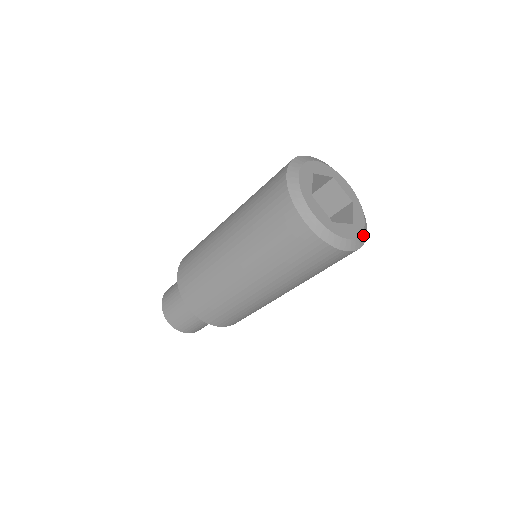
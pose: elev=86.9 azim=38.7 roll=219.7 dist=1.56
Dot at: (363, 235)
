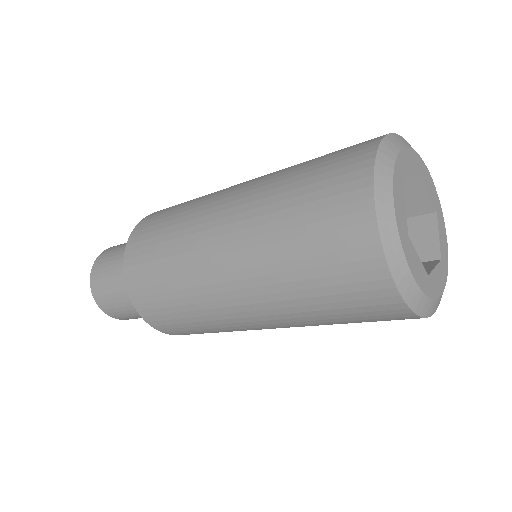
Dot at: occluded
